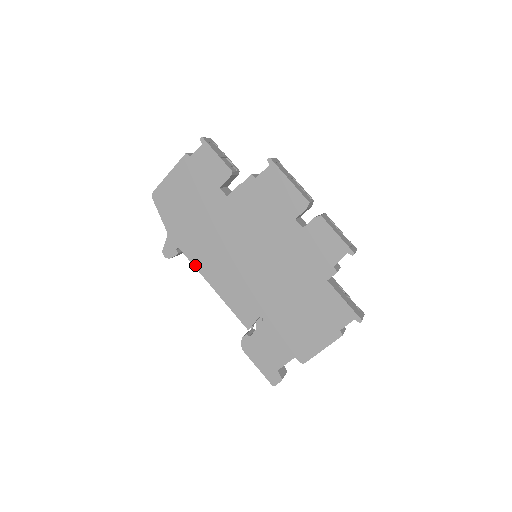
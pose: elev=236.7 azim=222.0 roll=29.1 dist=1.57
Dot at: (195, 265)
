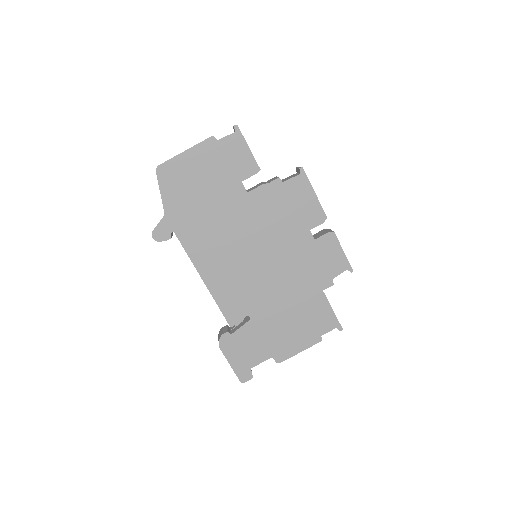
Dot at: (189, 254)
